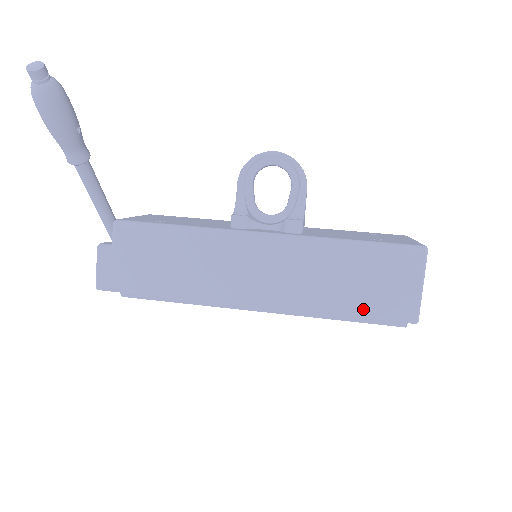
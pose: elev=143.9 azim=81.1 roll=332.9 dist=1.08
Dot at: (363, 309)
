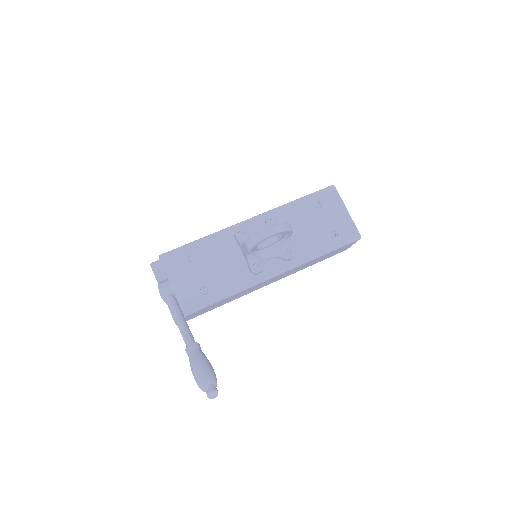
Dot at: occluded
